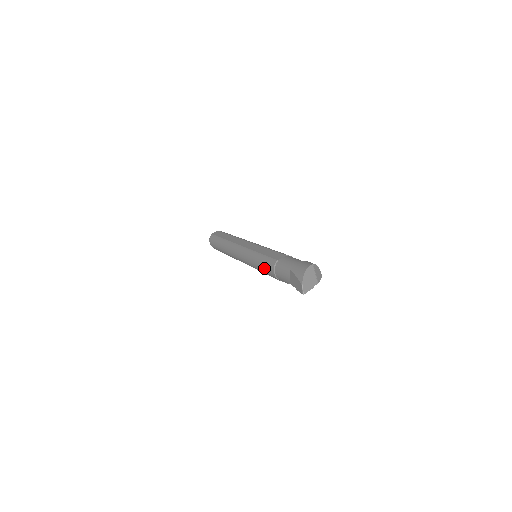
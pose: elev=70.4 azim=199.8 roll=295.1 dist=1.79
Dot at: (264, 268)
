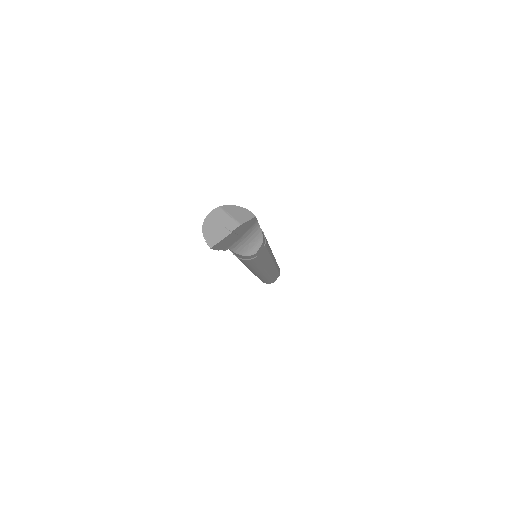
Dot at: occluded
